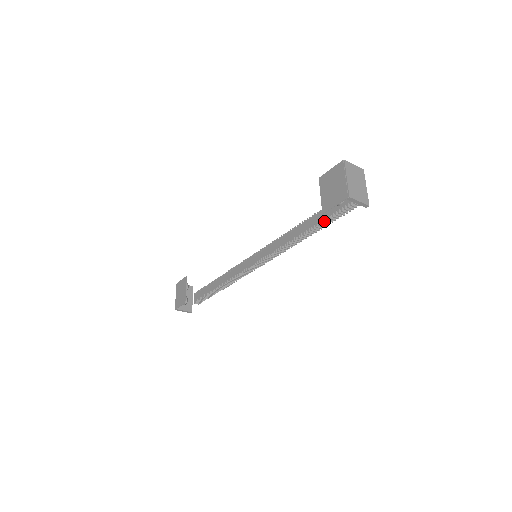
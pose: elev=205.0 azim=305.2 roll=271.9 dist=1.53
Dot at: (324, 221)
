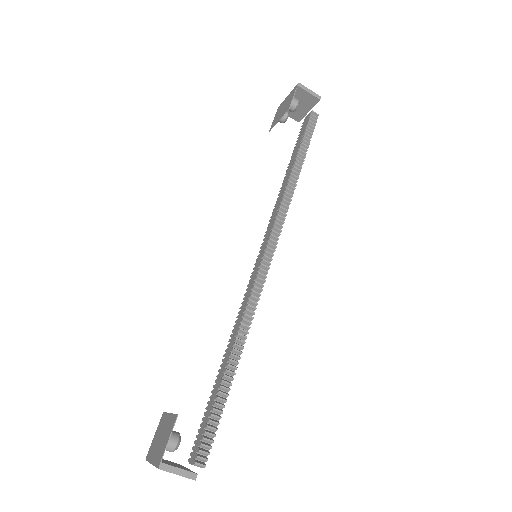
Dot at: (299, 149)
